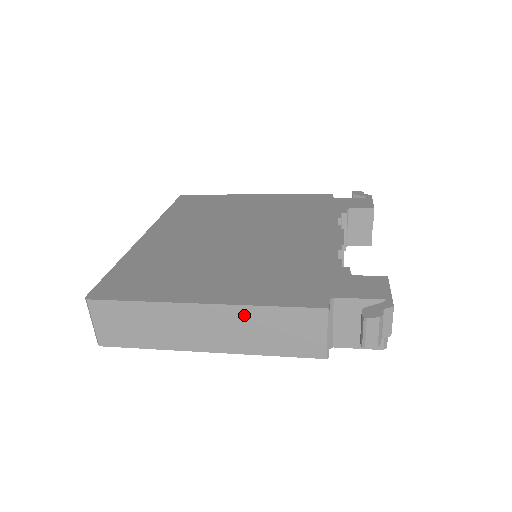
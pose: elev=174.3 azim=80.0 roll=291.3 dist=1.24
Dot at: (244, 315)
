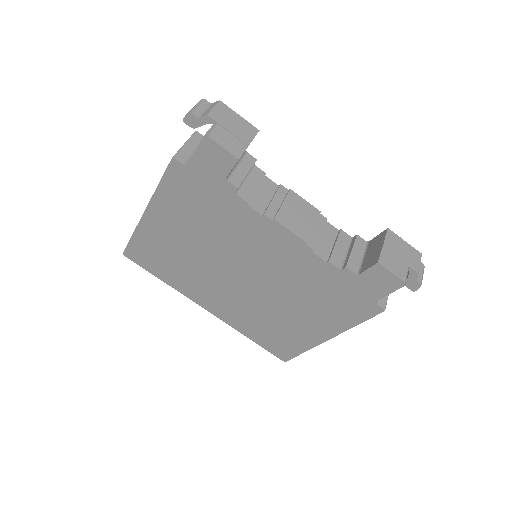
Dot at: occluded
